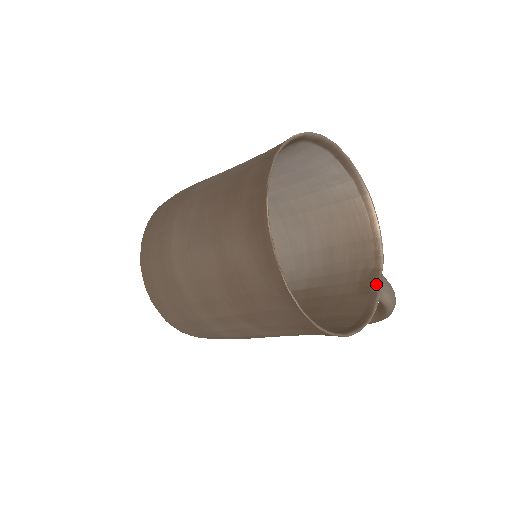
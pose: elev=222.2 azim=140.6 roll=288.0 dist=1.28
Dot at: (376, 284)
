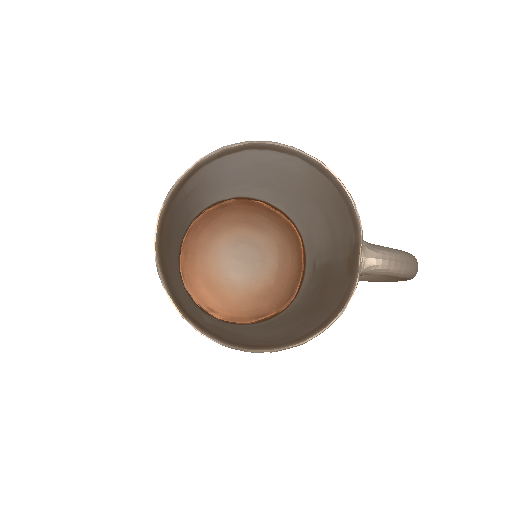
Dot at: (356, 263)
